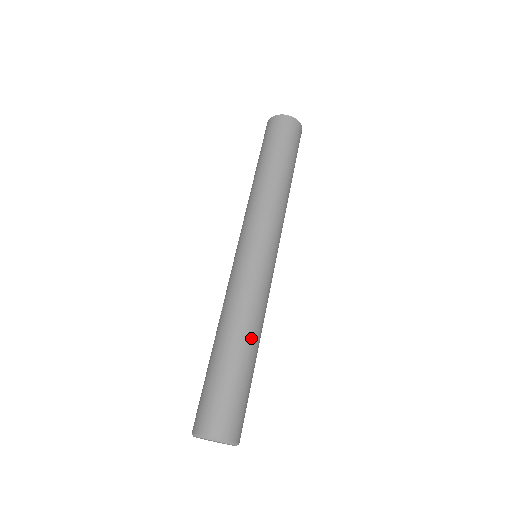
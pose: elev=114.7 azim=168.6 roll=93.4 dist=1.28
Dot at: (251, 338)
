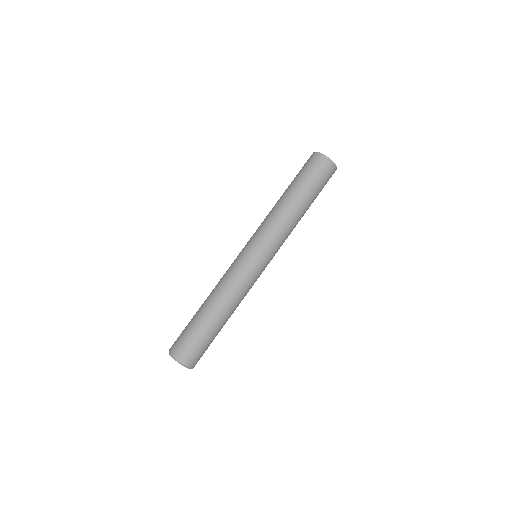
Dot at: (230, 315)
